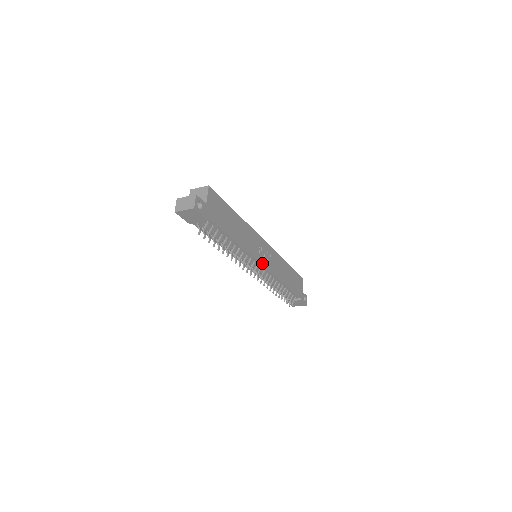
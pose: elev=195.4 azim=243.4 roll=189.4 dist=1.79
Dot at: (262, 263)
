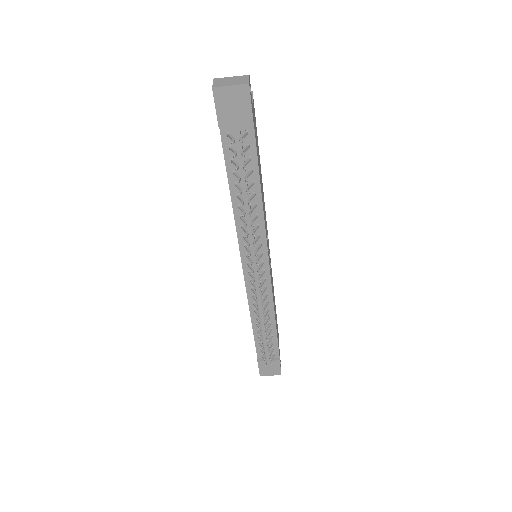
Dot at: (269, 262)
